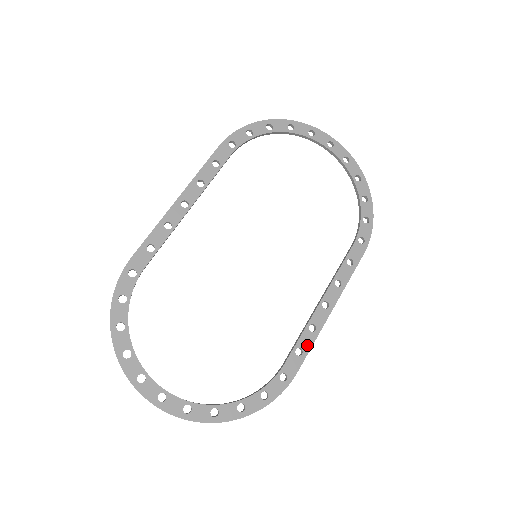
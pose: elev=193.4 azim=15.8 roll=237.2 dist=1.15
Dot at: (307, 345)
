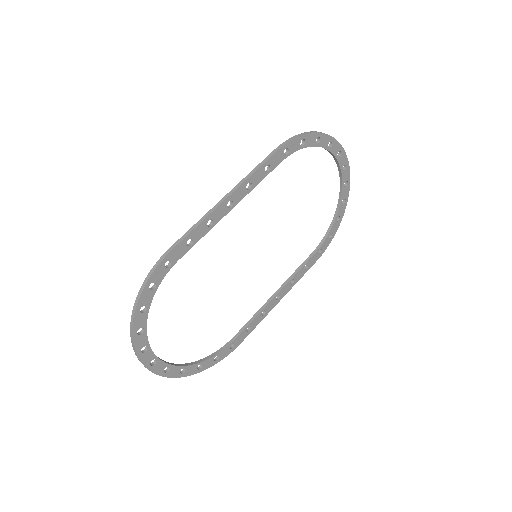
Dot at: (255, 325)
